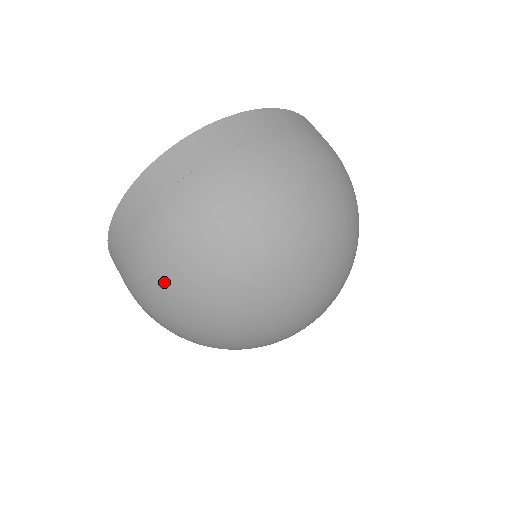
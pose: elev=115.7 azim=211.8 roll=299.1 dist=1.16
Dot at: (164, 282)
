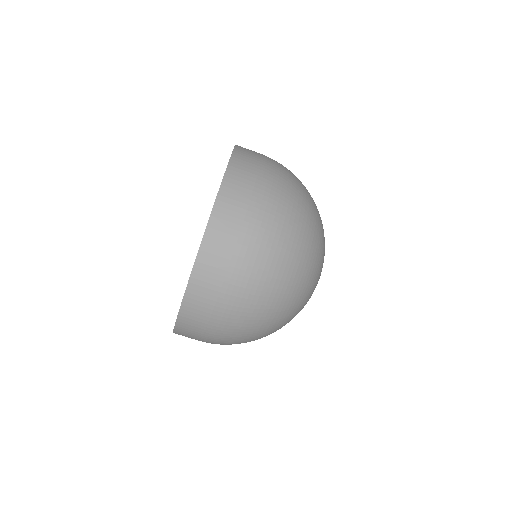
Dot at: occluded
